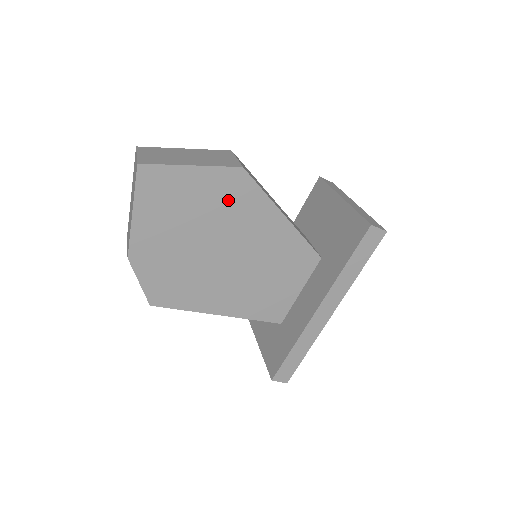
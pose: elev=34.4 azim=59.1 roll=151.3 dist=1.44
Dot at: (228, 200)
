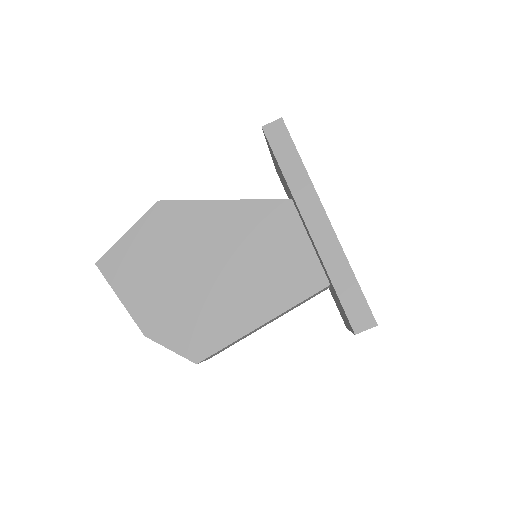
Dot at: (171, 230)
